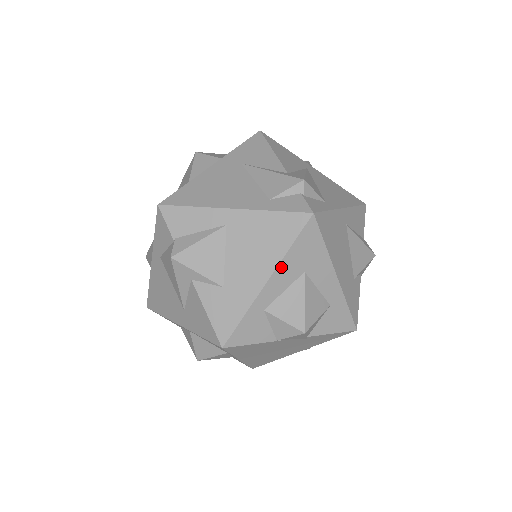
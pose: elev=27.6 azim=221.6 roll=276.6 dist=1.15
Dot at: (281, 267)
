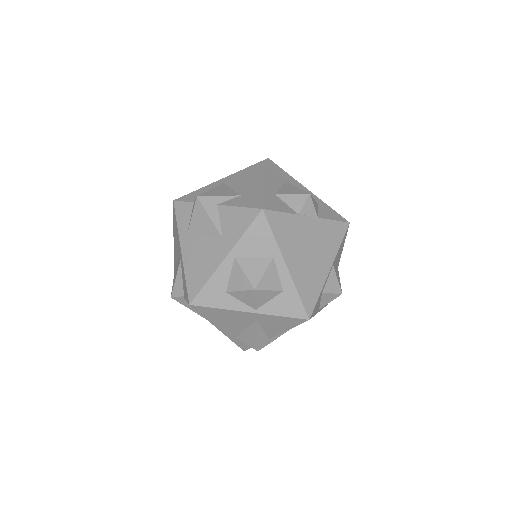
Dot at: (269, 176)
